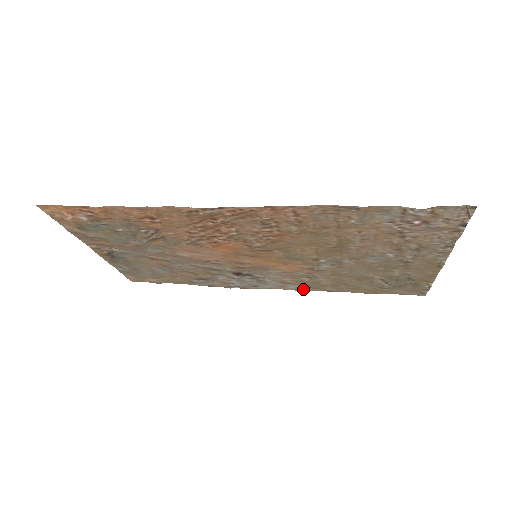
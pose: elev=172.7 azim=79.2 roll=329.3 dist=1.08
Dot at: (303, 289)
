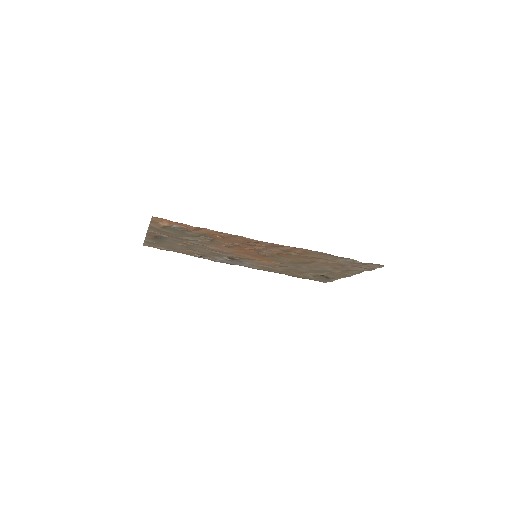
Dot at: (261, 269)
